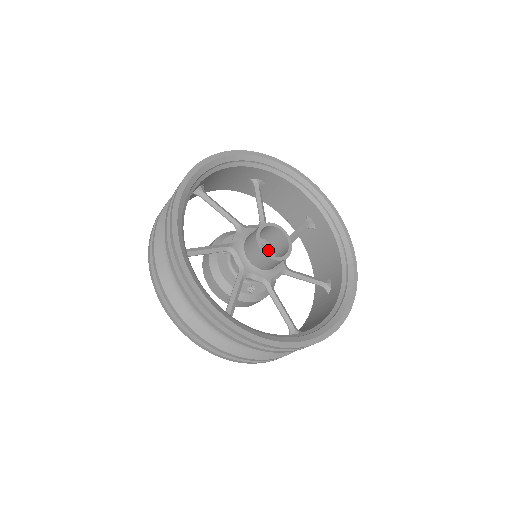
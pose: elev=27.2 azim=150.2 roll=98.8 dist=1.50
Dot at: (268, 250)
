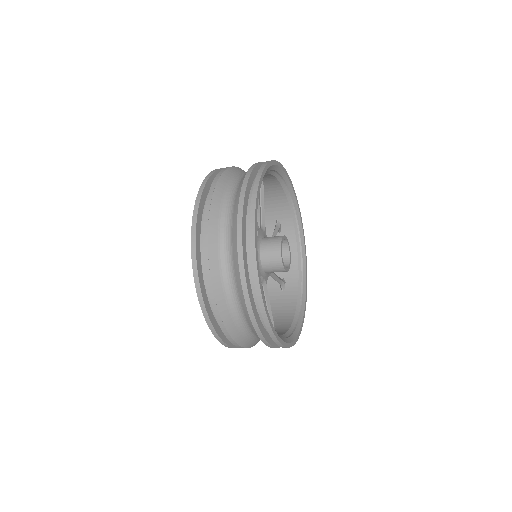
Dot at: occluded
